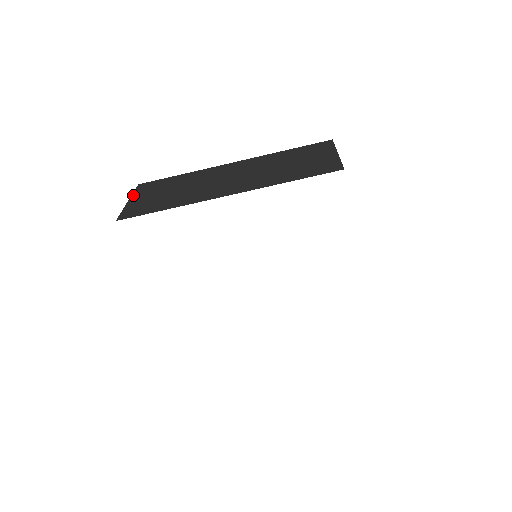
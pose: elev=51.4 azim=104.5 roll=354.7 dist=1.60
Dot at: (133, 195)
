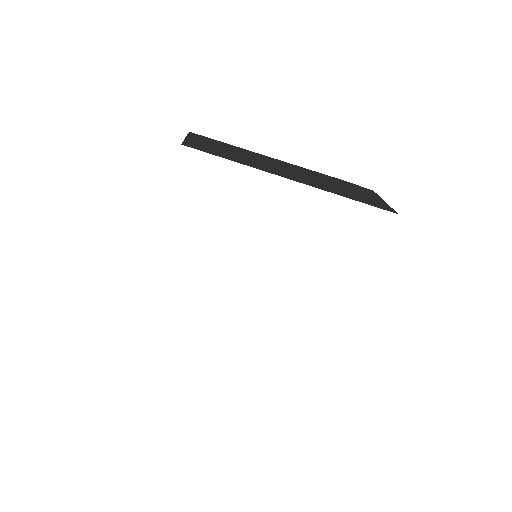
Dot at: occluded
